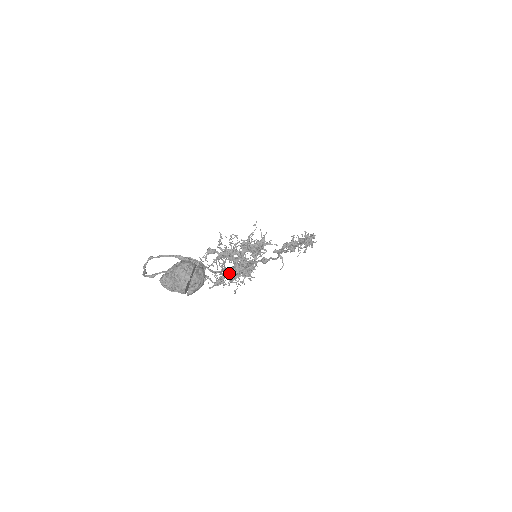
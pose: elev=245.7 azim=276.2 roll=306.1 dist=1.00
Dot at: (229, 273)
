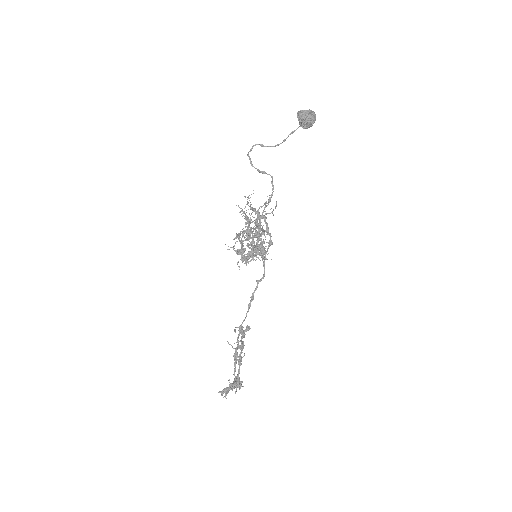
Dot at: (270, 201)
